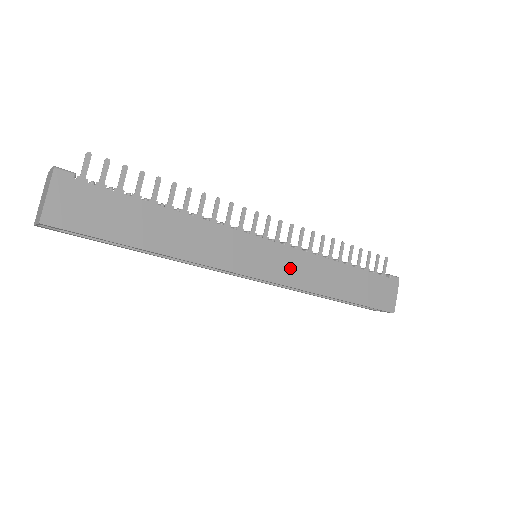
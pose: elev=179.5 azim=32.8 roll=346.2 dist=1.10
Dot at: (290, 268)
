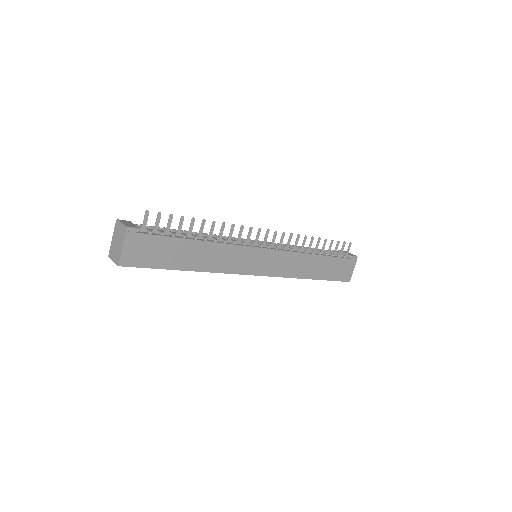
Dot at: (279, 265)
